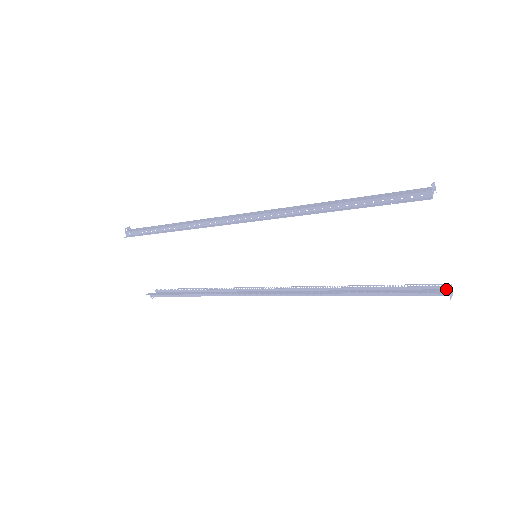
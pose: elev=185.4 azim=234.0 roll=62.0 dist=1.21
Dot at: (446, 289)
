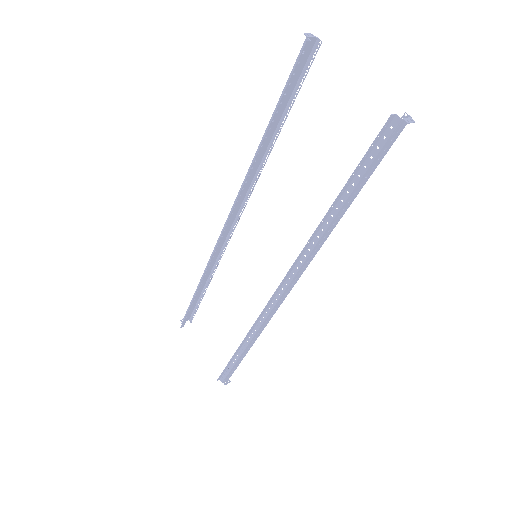
Dot at: (405, 123)
